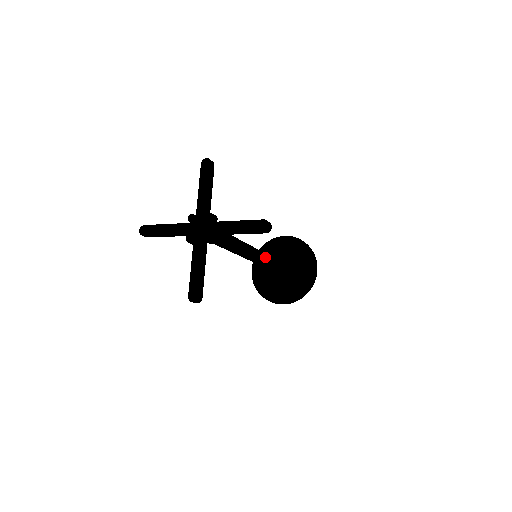
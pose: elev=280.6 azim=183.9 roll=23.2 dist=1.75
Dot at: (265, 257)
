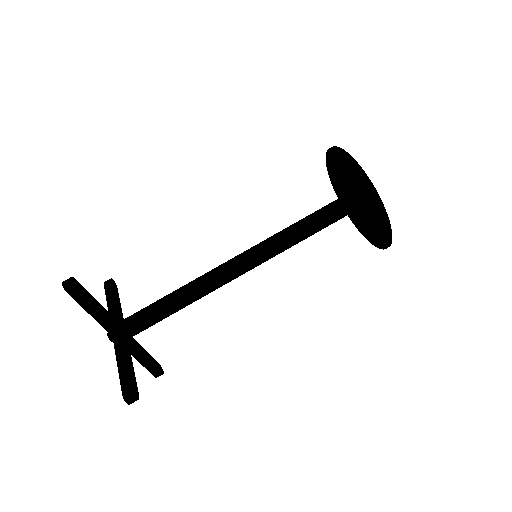
Dot at: (270, 255)
